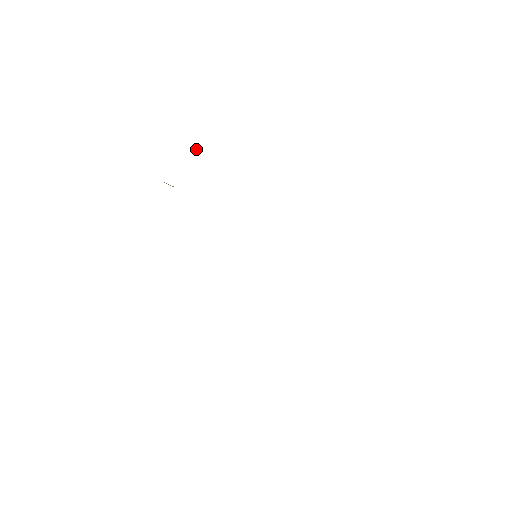
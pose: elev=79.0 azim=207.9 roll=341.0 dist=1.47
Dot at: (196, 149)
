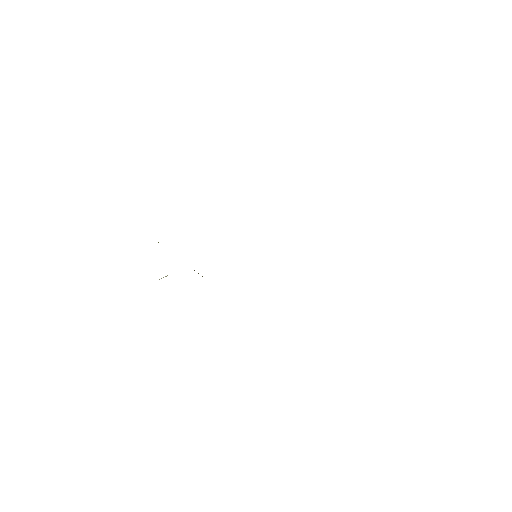
Dot at: occluded
